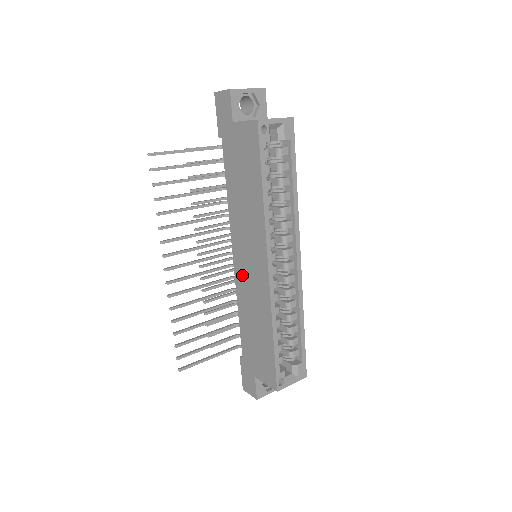
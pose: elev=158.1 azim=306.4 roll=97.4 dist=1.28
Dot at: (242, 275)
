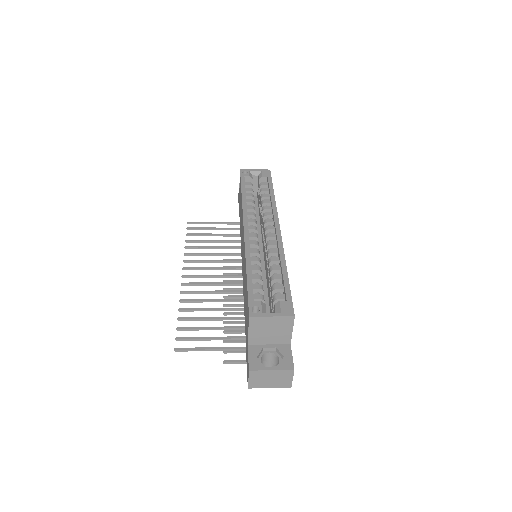
Dot at: occluded
